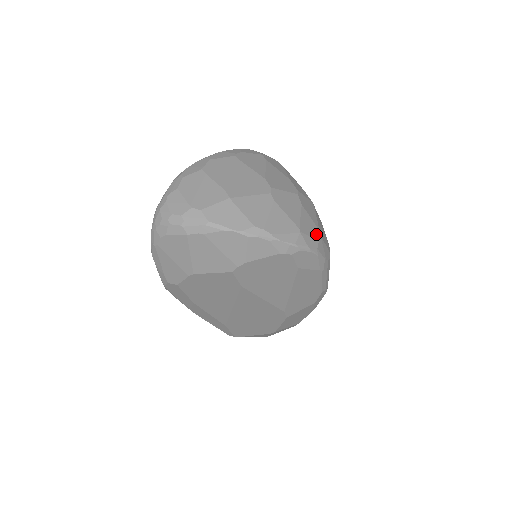
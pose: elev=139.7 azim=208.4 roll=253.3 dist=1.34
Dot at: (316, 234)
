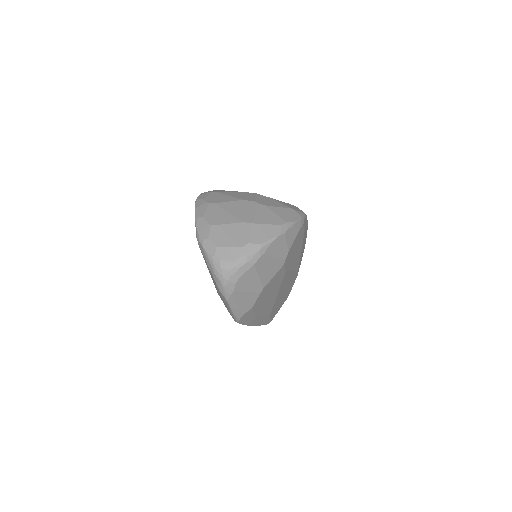
Dot at: (293, 206)
